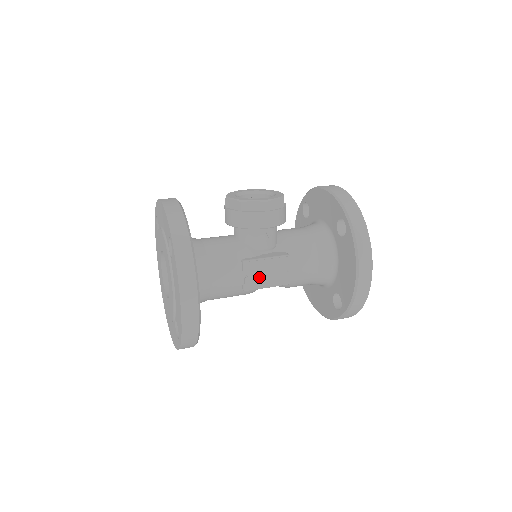
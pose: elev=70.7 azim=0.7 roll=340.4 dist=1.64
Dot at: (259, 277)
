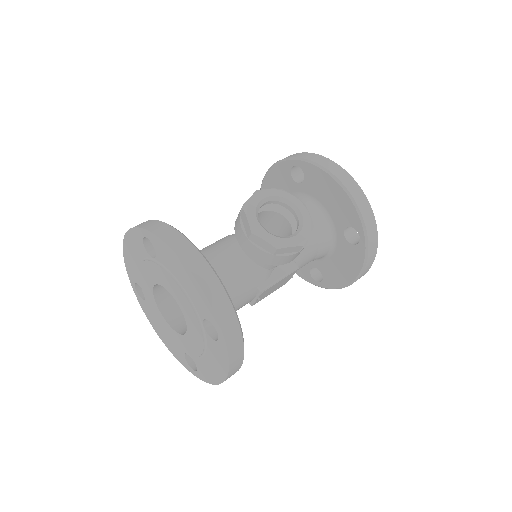
Dot at: (268, 293)
